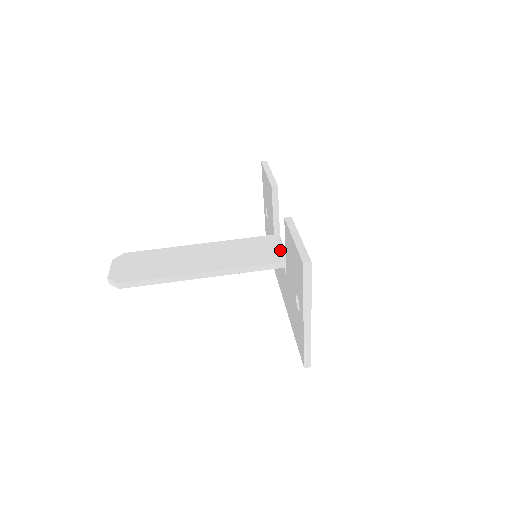
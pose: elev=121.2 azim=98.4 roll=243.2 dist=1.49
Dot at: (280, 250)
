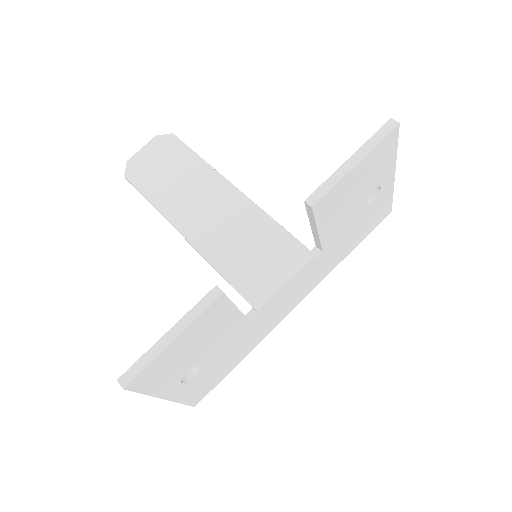
Dot at: (271, 279)
